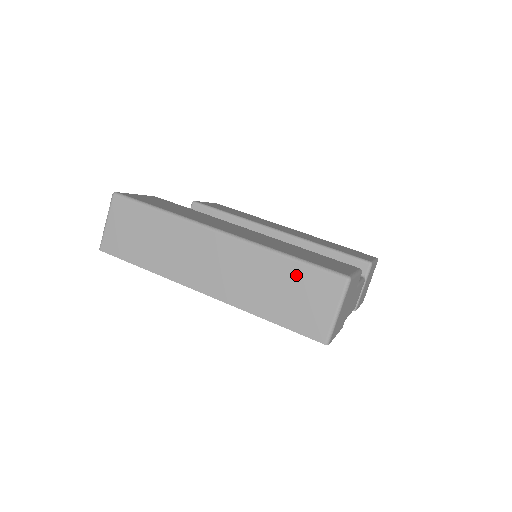
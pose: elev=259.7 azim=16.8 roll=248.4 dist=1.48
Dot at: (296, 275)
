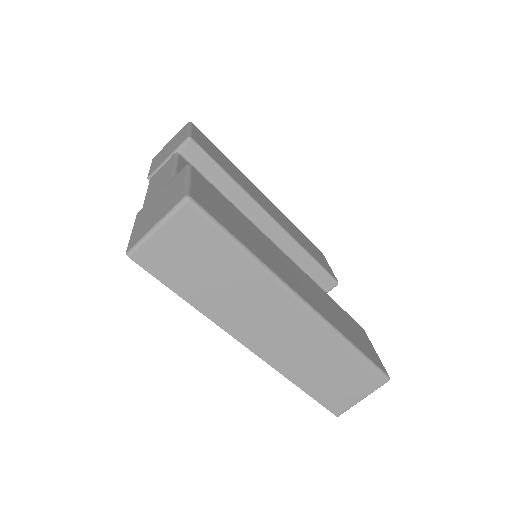
Dot at: (351, 365)
